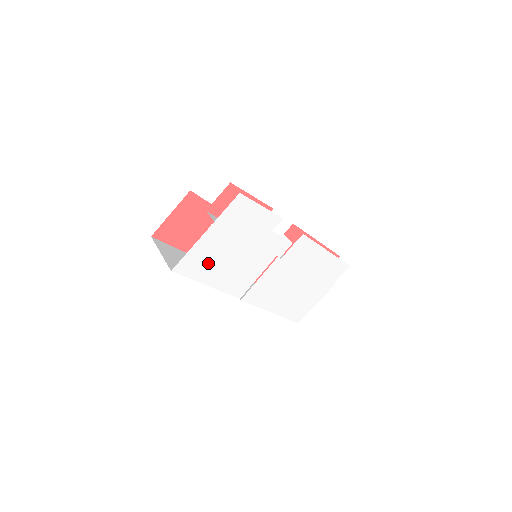
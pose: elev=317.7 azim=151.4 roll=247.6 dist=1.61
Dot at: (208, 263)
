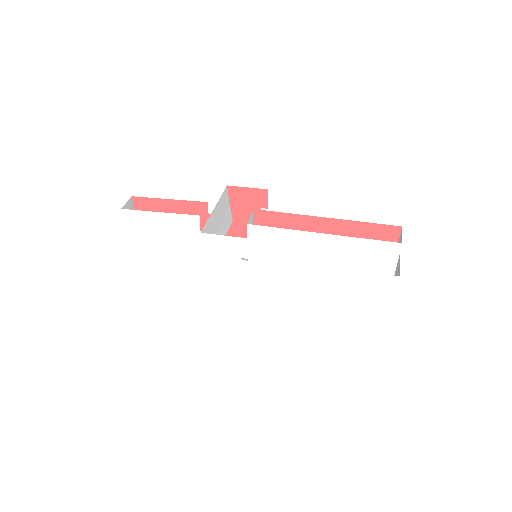
Dot at: (167, 281)
